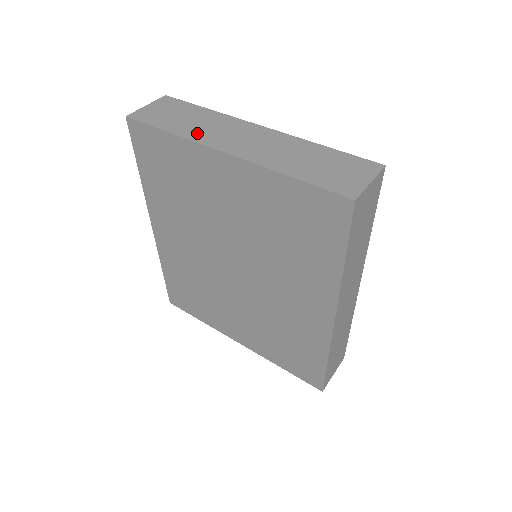
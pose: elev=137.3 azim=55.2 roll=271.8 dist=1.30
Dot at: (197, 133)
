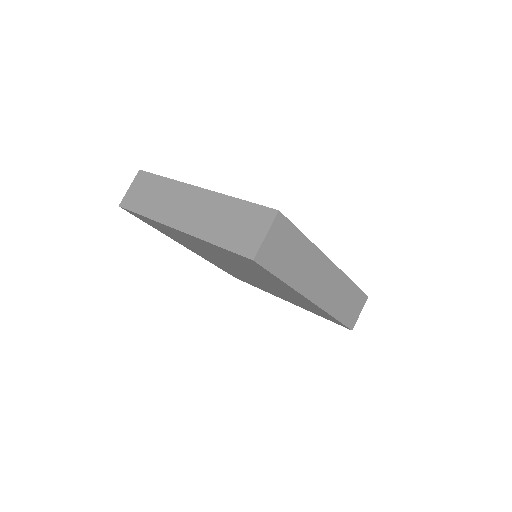
Dot at: (159, 211)
